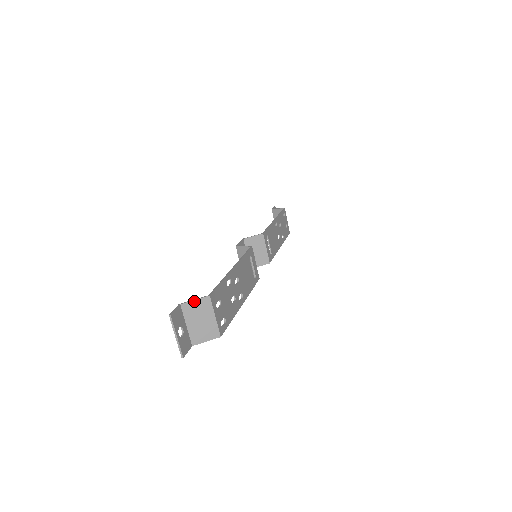
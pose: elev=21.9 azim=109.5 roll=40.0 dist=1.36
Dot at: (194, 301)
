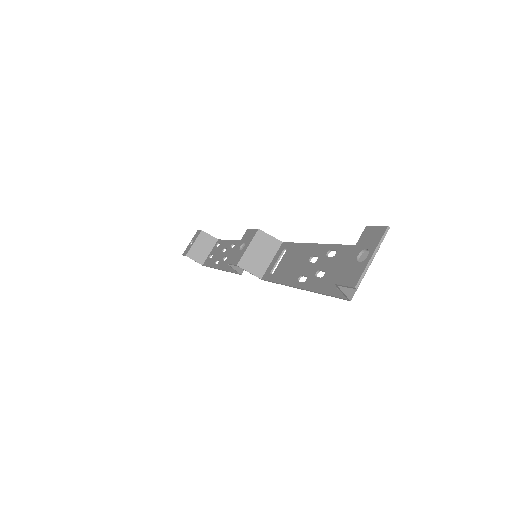
Dot at: occluded
